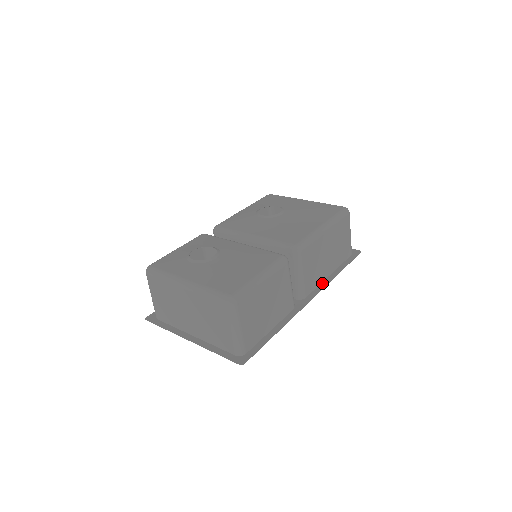
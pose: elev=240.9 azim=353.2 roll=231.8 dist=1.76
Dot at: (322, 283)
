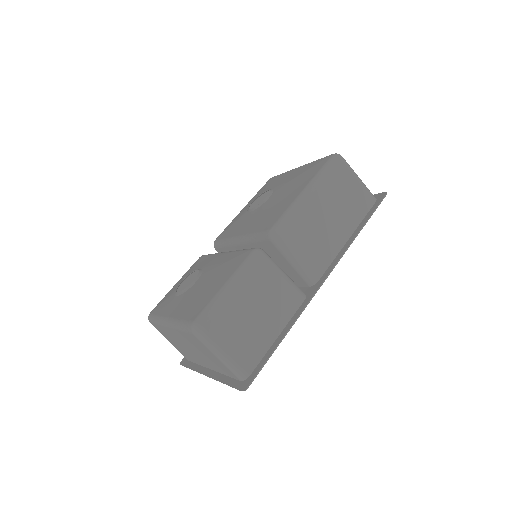
Dot at: (338, 254)
